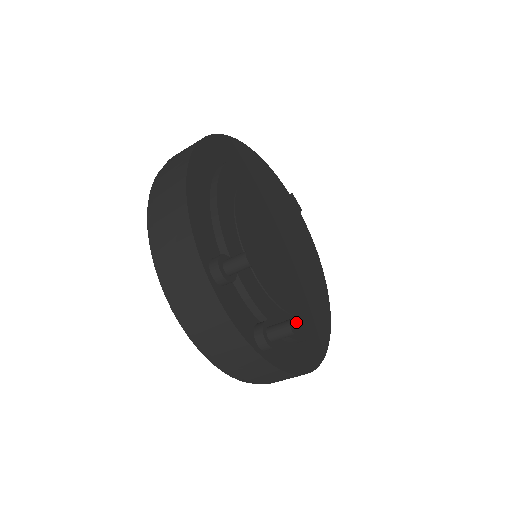
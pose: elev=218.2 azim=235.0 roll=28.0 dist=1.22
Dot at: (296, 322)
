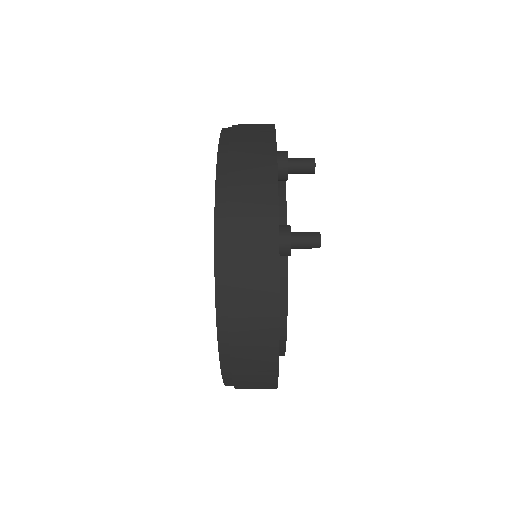
Dot at: occluded
